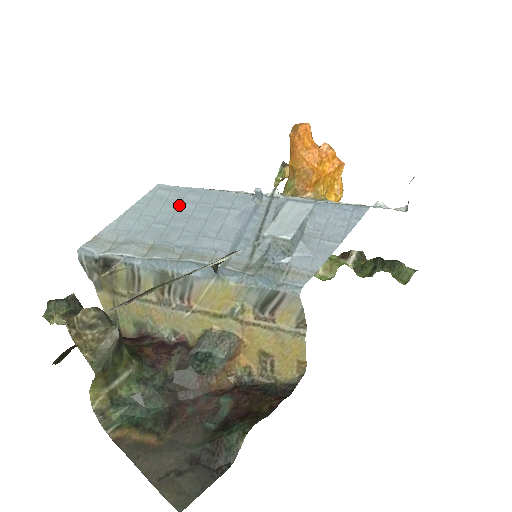
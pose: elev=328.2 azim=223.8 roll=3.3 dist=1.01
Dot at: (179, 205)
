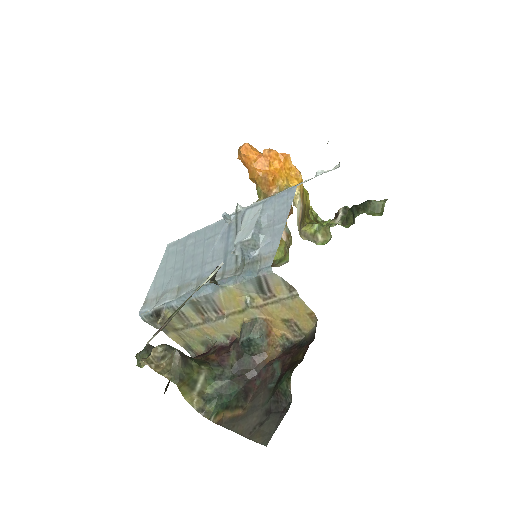
Dot at: (184, 251)
